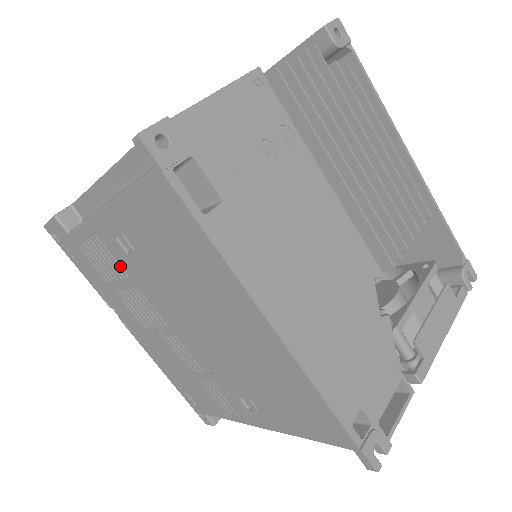
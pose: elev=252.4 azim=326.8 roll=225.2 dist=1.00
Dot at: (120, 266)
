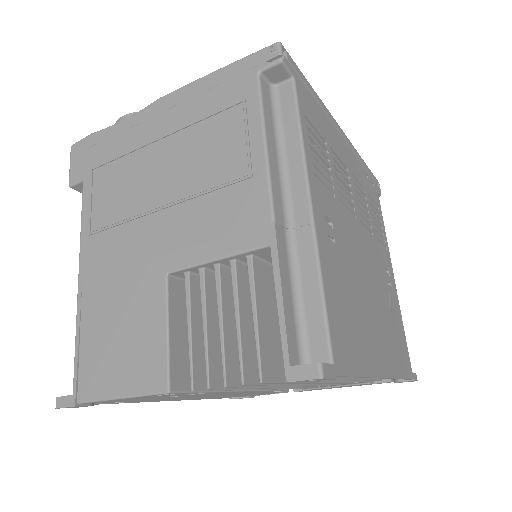
Dot at: occluded
